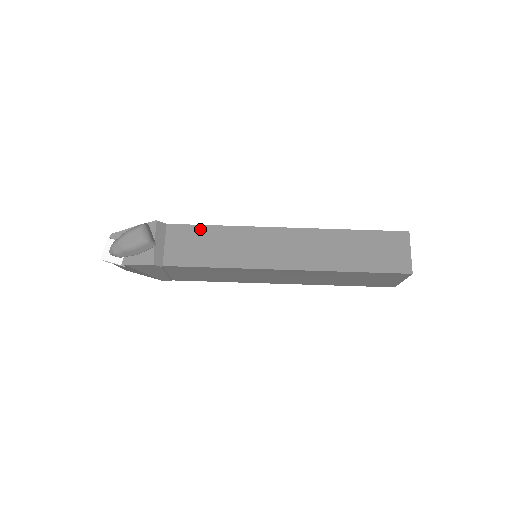
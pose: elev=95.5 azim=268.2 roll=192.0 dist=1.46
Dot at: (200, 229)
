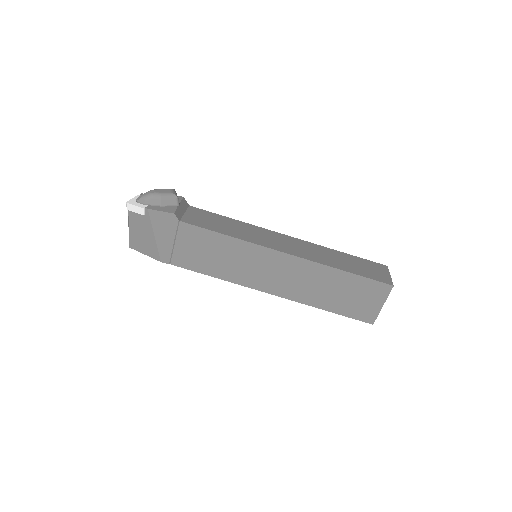
Dot at: (217, 215)
